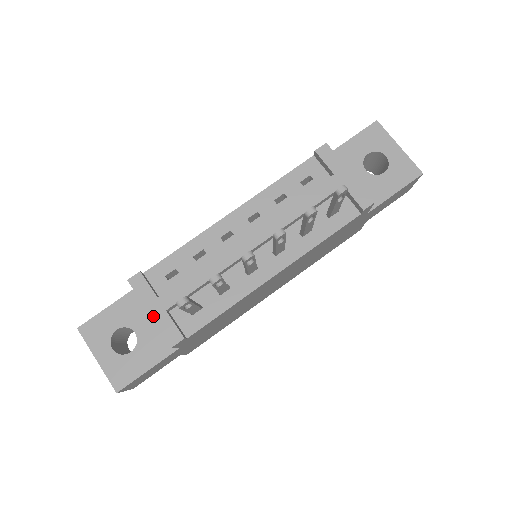
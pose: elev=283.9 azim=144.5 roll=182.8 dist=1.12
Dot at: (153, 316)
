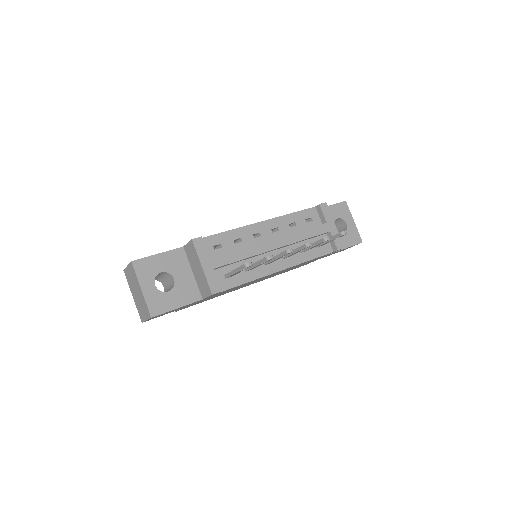
Dot at: (204, 270)
